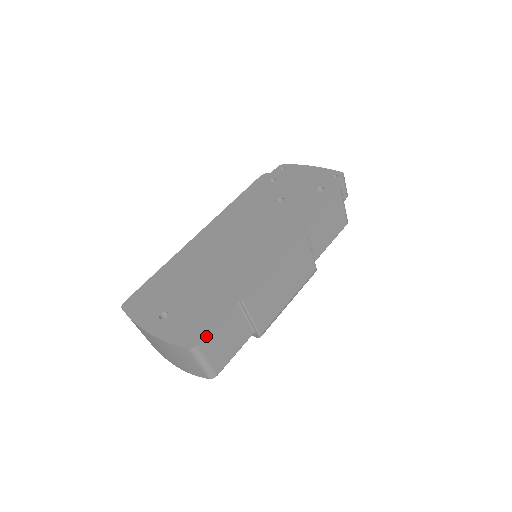
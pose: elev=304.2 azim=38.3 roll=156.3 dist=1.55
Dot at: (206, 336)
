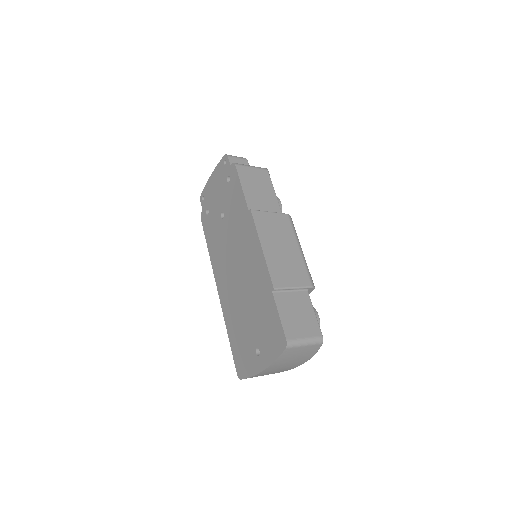
Dot at: (284, 330)
